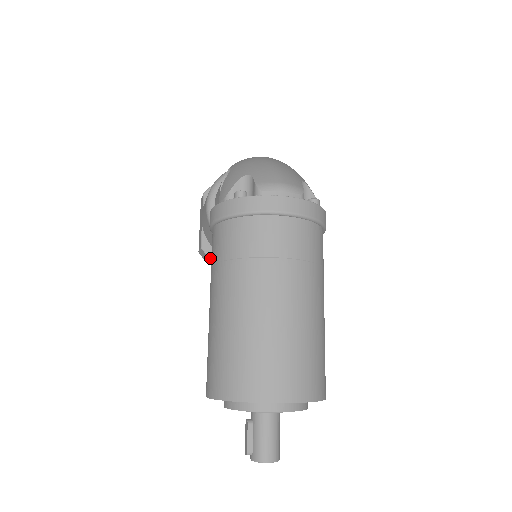
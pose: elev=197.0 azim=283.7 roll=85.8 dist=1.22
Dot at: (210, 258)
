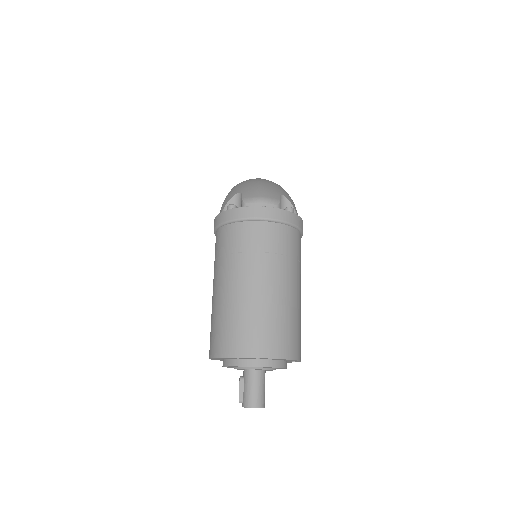
Dot at: occluded
